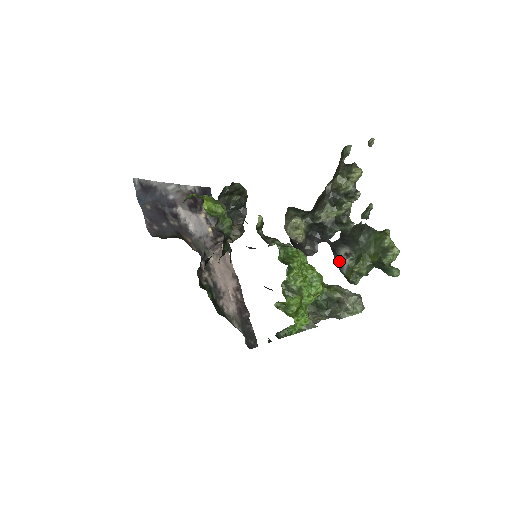
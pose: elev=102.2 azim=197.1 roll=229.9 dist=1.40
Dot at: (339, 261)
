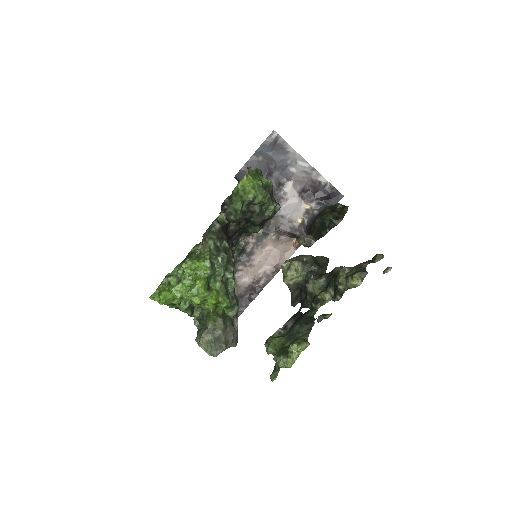
Dot at: occluded
